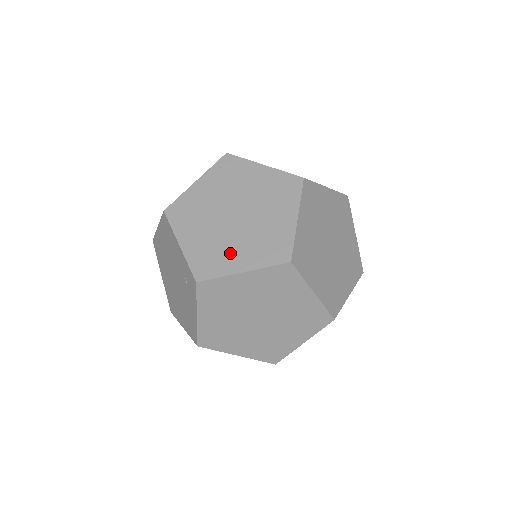
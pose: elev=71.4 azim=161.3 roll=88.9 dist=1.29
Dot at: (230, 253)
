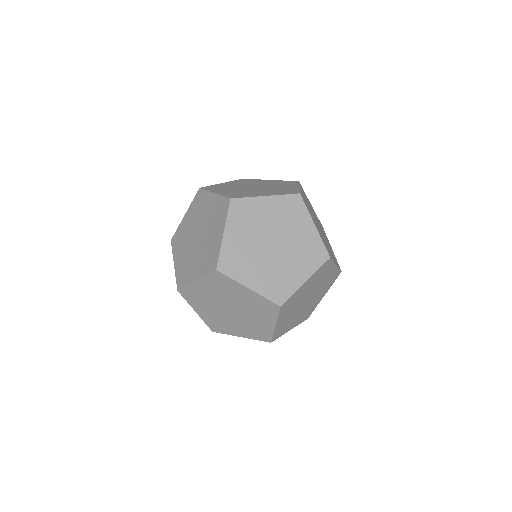
Dot at: (250, 268)
